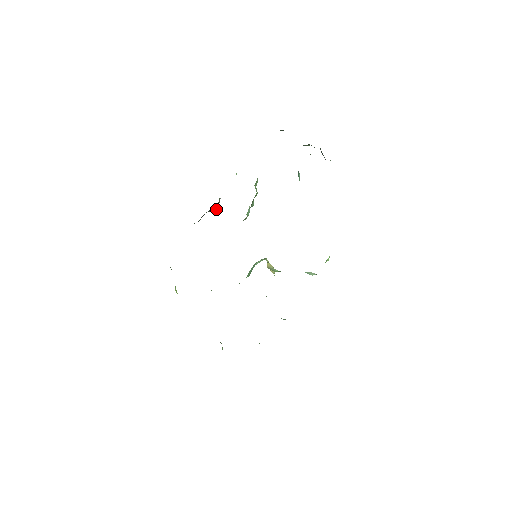
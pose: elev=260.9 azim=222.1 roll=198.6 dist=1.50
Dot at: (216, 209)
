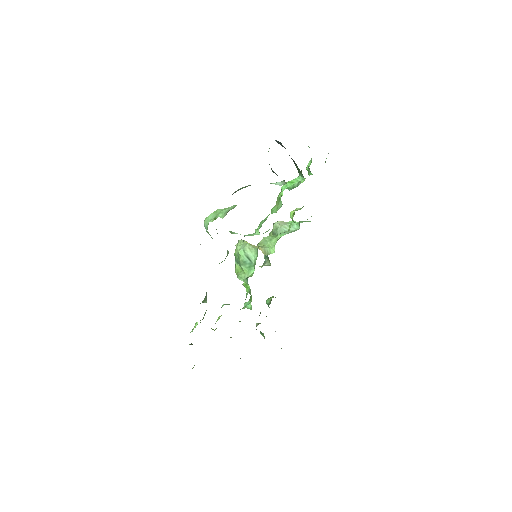
Dot at: occluded
